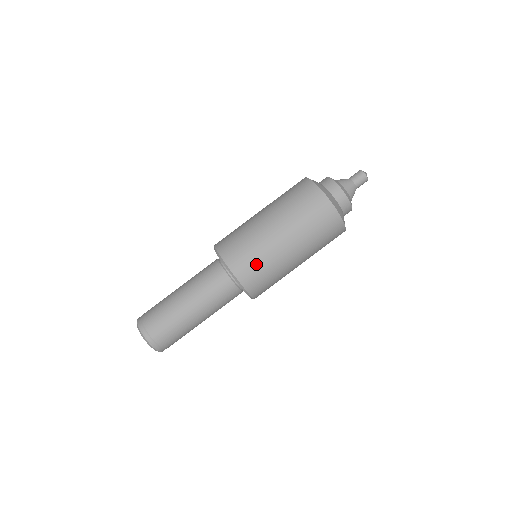
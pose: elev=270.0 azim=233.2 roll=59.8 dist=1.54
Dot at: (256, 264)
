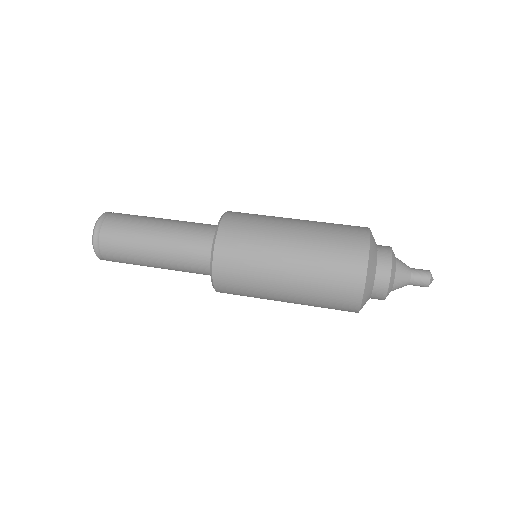
Dot at: occluded
